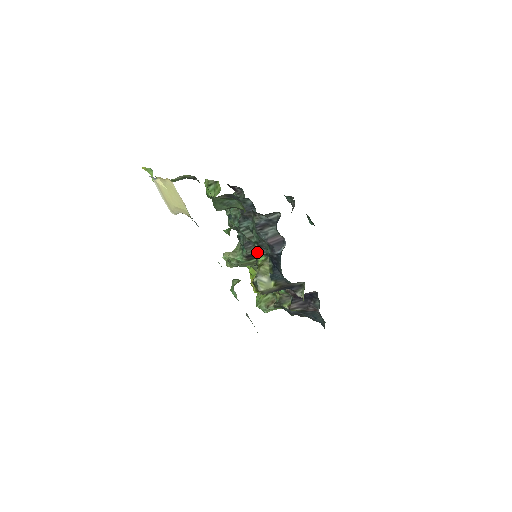
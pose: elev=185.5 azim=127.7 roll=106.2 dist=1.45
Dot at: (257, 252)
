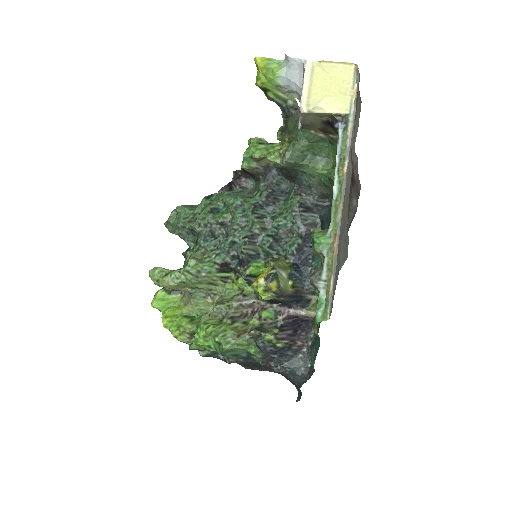
Dot at: (255, 253)
